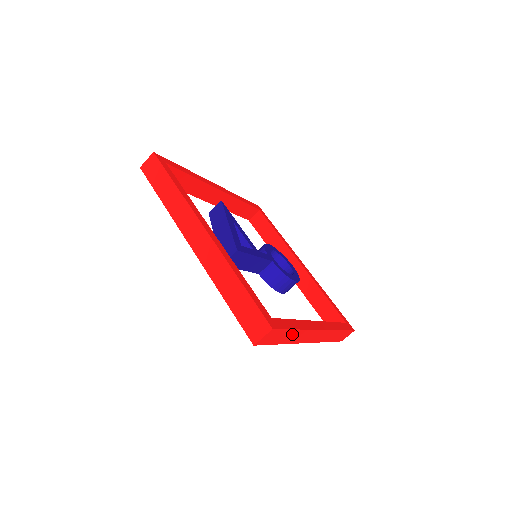
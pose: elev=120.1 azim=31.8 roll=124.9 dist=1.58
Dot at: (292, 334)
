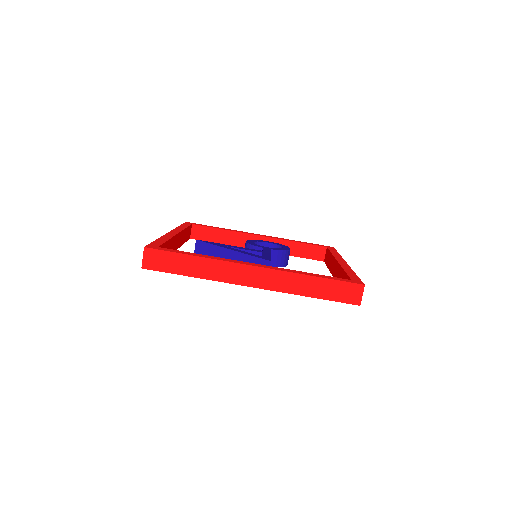
Dot at: occluded
